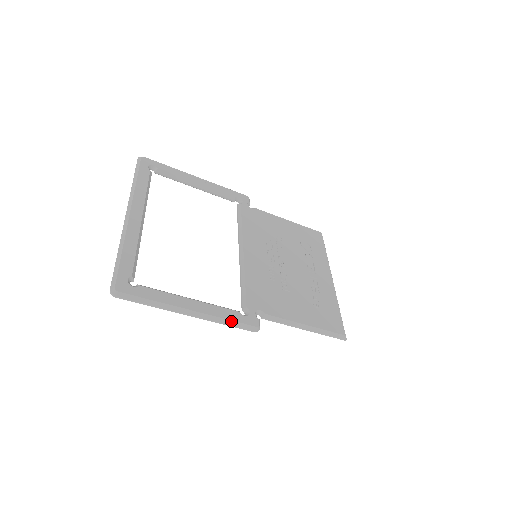
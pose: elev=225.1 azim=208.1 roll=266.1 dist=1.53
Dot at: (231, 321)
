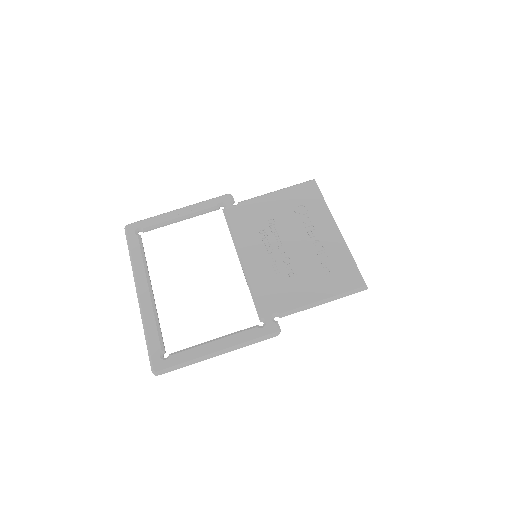
Dot at: (252, 340)
